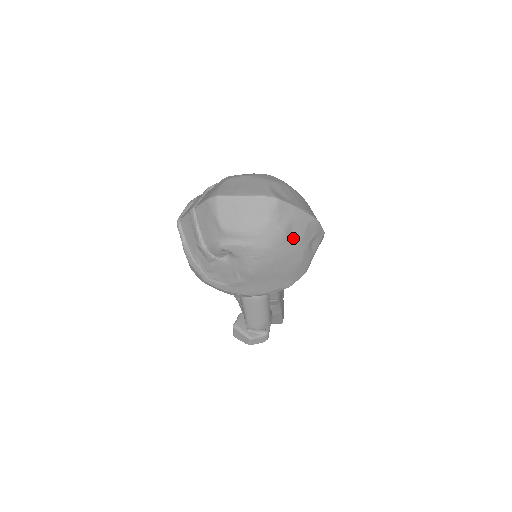
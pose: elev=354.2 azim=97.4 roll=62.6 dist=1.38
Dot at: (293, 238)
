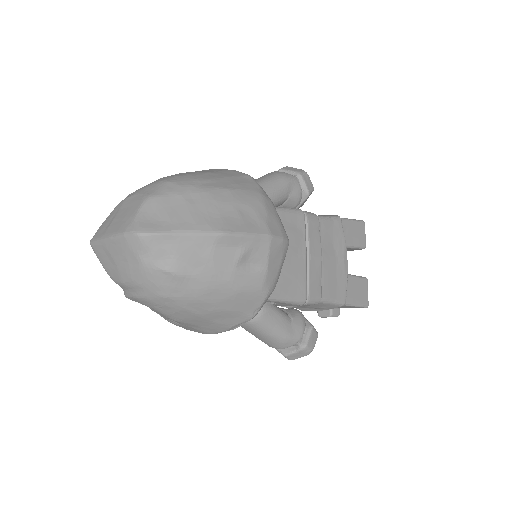
Dot at: (195, 273)
